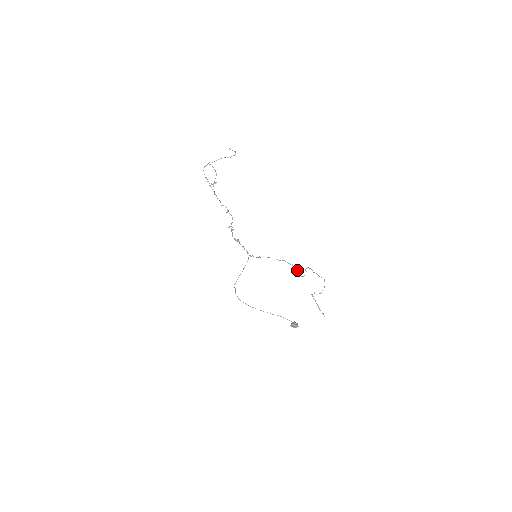
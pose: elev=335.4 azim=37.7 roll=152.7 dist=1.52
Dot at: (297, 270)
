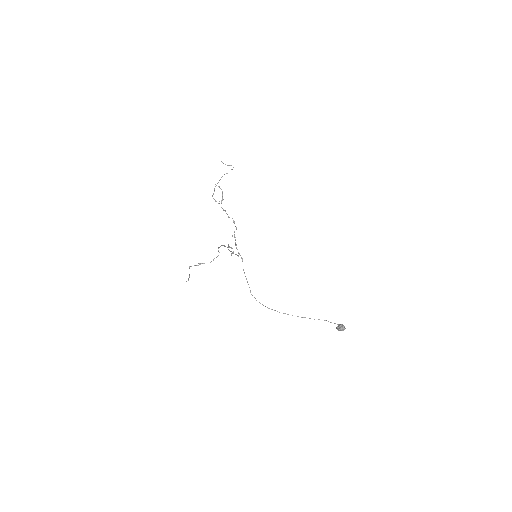
Dot at: (233, 251)
